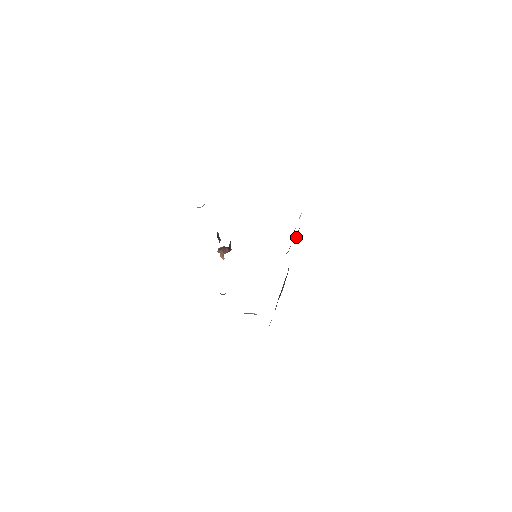
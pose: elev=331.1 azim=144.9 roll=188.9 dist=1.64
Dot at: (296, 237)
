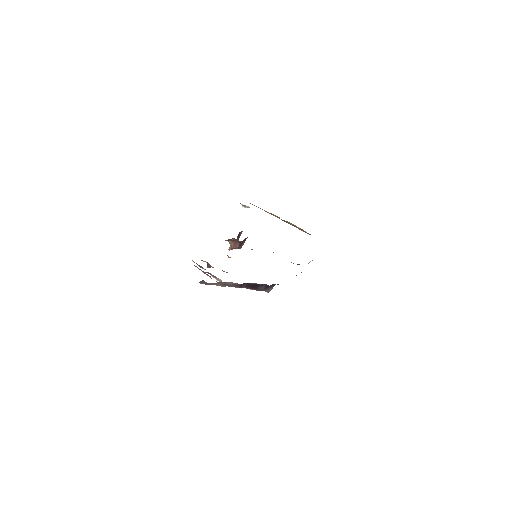
Dot at: (296, 275)
